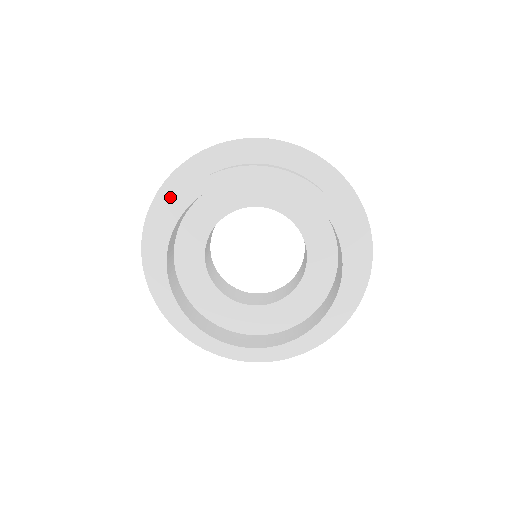
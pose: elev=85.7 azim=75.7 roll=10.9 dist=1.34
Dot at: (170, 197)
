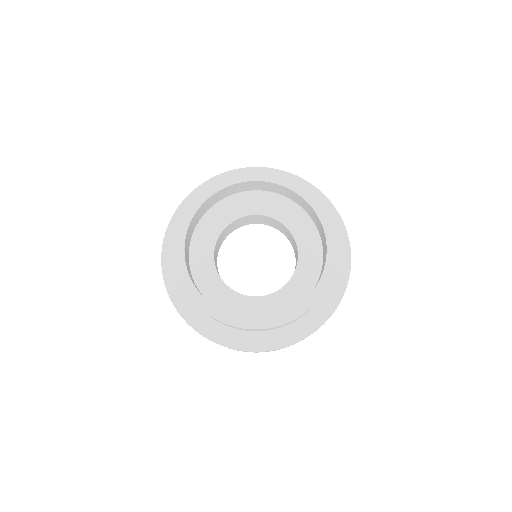
Dot at: occluded
